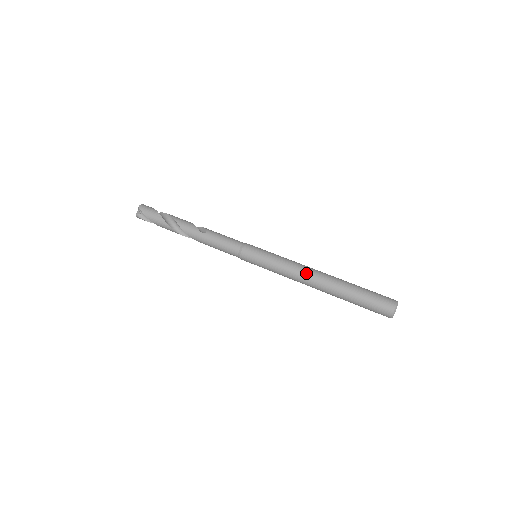
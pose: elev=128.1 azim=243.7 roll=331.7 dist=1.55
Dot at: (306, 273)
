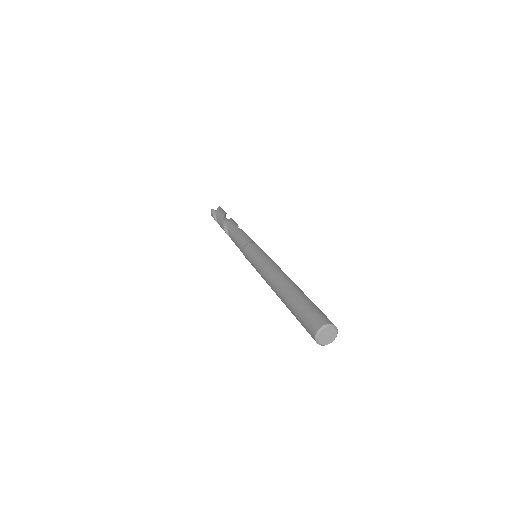
Dot at: (280, 271)
